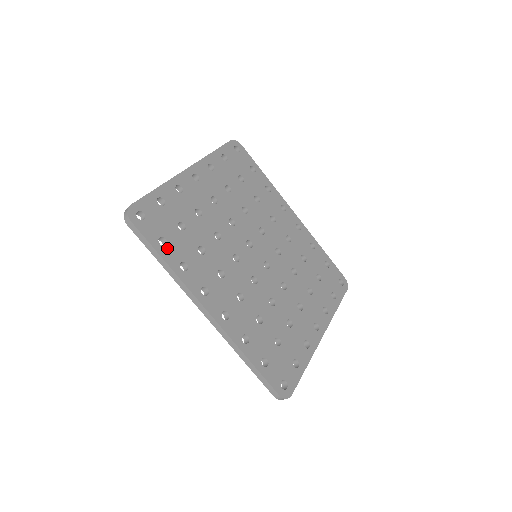
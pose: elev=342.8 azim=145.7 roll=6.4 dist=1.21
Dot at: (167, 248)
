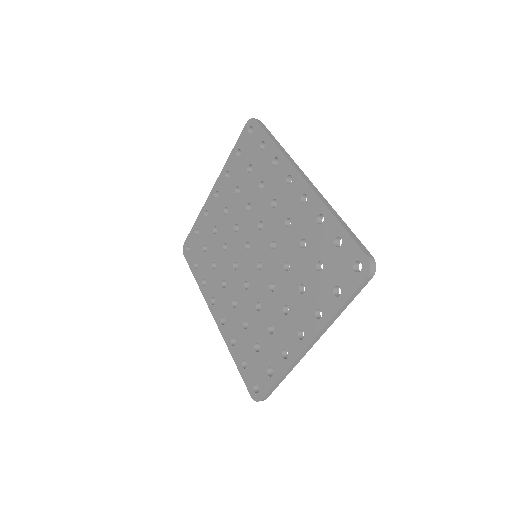
Dot at: occluded
